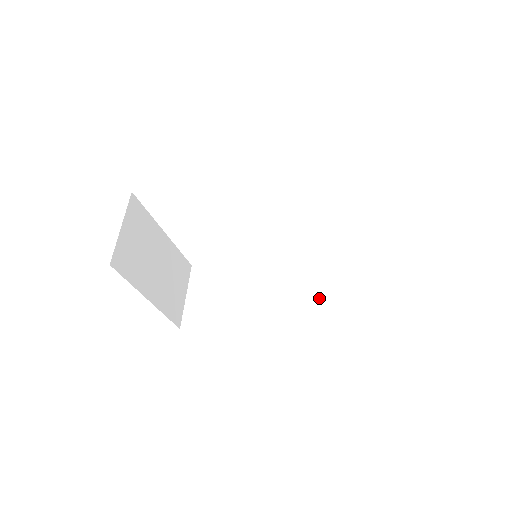
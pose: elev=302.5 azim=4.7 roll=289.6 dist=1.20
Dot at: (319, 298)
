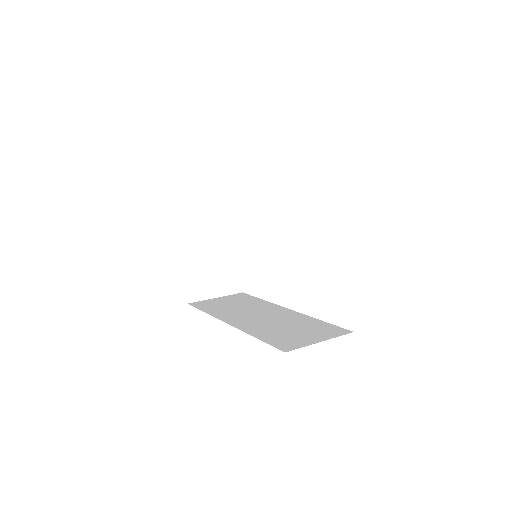
Dot at: (273, 329)
